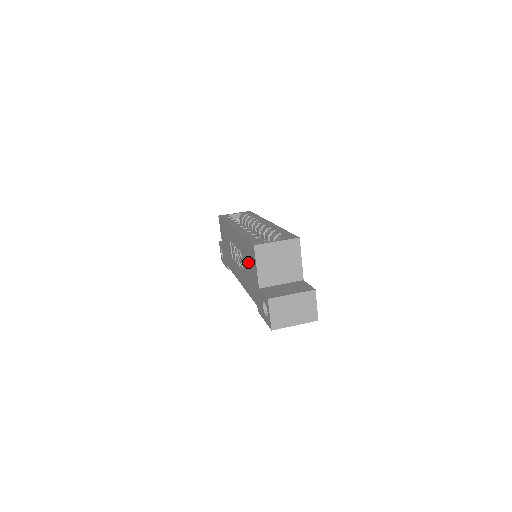
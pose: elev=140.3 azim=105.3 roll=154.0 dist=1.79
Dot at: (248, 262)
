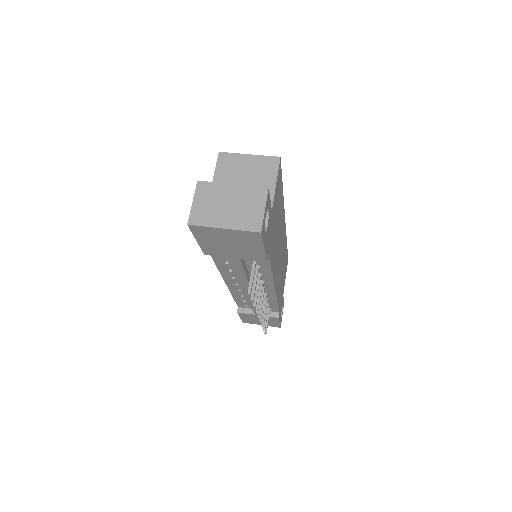
Dot at: occluded
